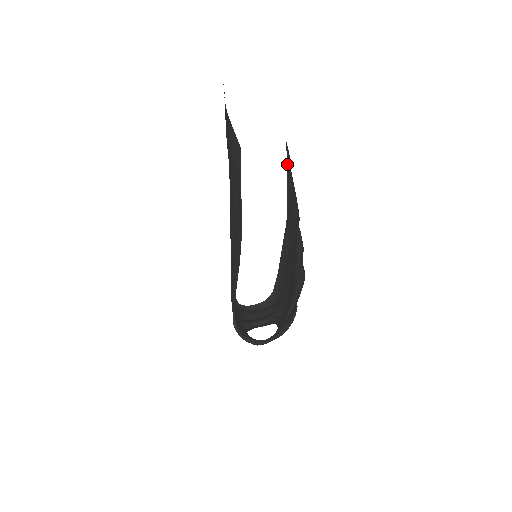
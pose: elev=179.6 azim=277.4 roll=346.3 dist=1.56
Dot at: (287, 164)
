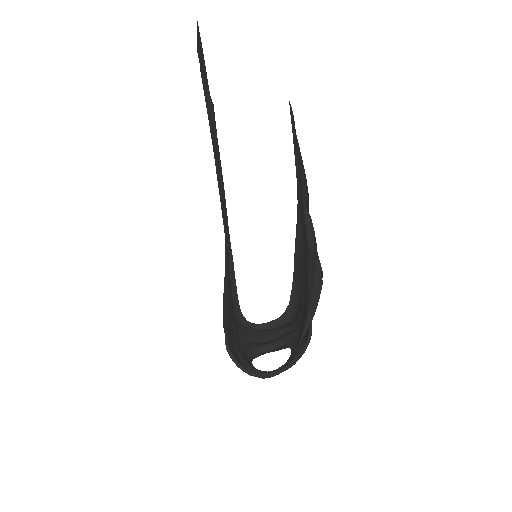
Dot at: (292, 129)
